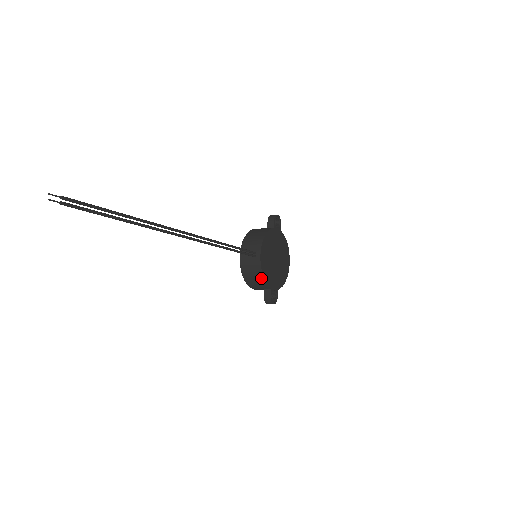
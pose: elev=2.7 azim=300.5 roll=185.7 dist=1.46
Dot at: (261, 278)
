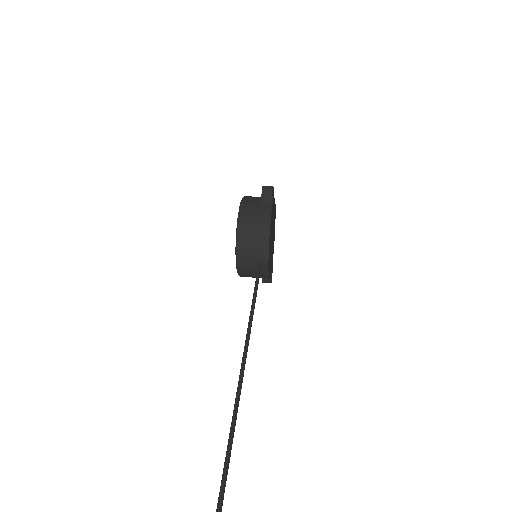
Dot at: occluded
